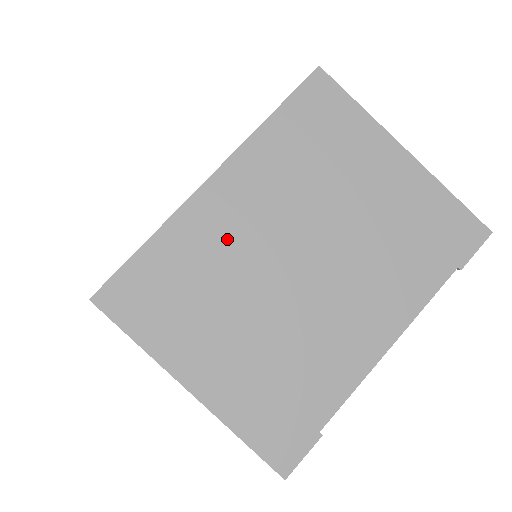
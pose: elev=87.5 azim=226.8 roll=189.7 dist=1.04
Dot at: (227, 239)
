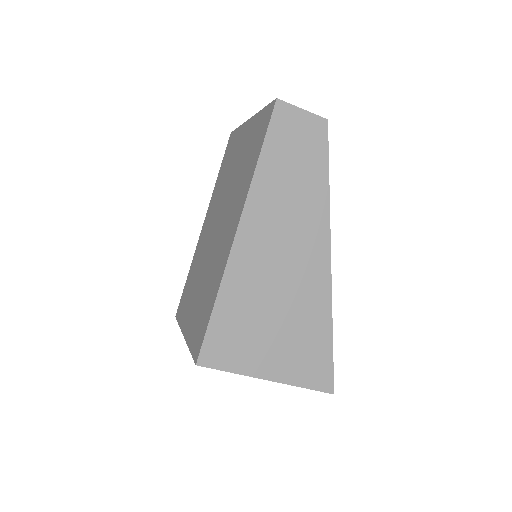
Dot at: occluded
